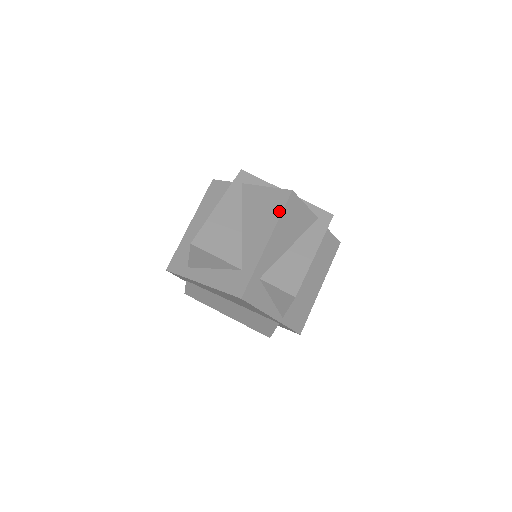
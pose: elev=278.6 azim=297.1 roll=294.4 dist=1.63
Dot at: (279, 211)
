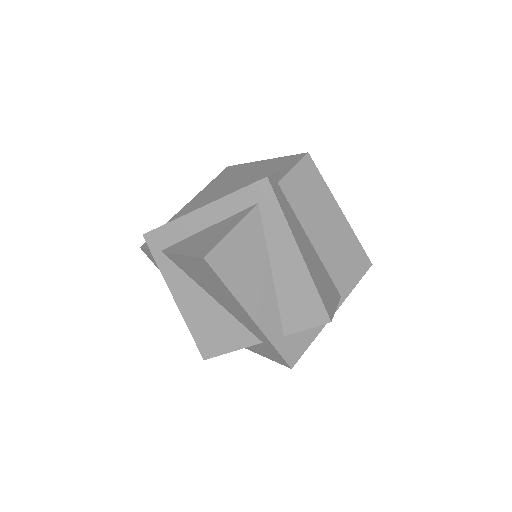
Dot at: (221, 284)
